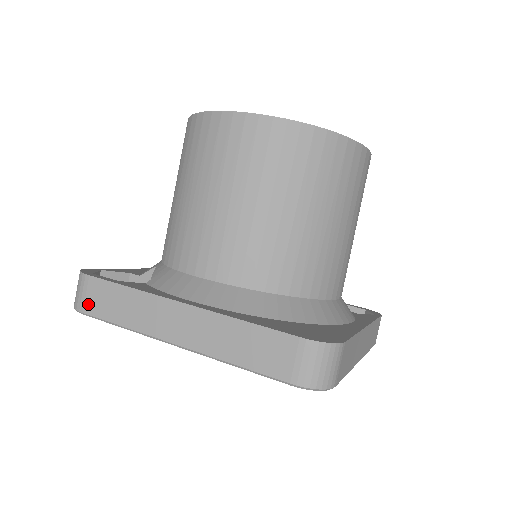
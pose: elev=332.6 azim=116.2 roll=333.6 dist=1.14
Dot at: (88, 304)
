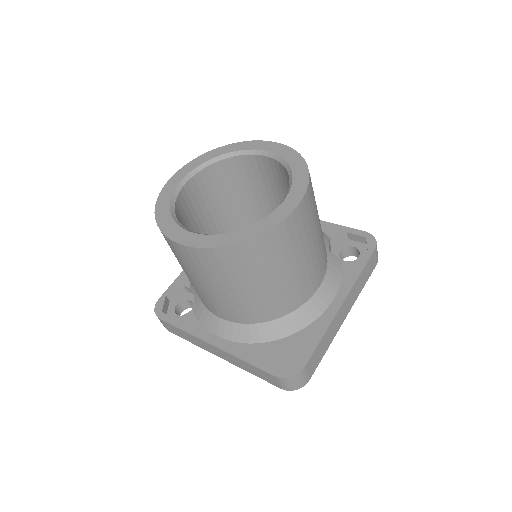
Dot at: (169, 329)
